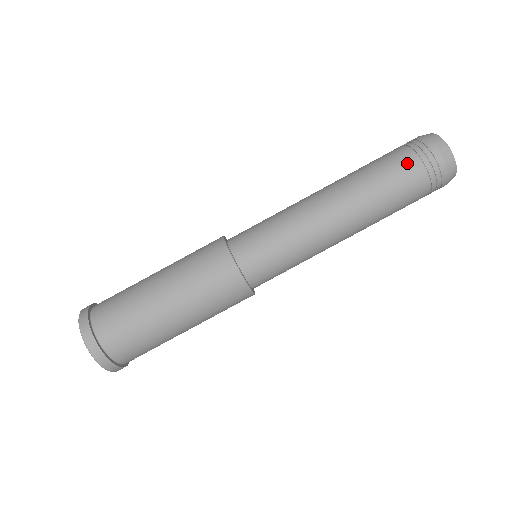
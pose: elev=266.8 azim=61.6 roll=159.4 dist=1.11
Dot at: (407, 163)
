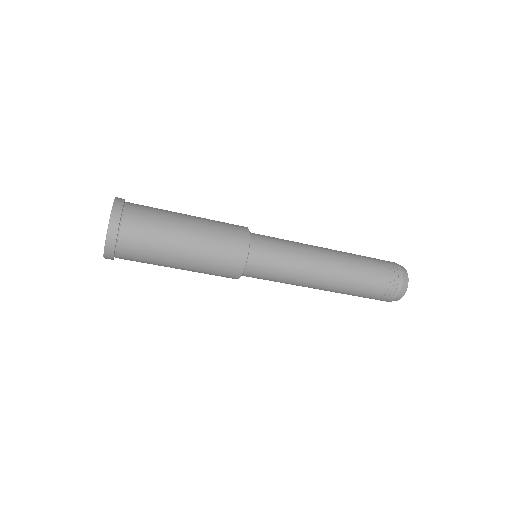
Dot at: (370, 298)
